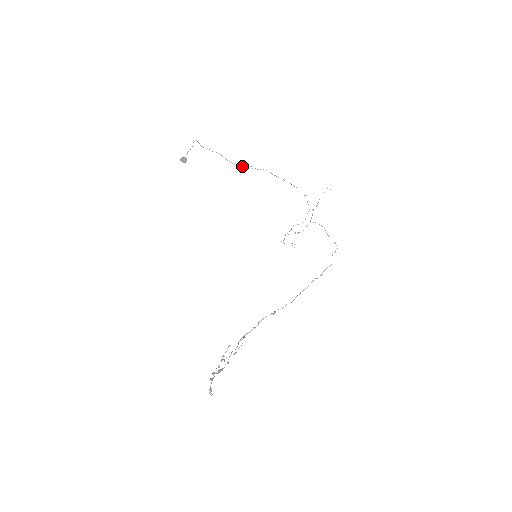
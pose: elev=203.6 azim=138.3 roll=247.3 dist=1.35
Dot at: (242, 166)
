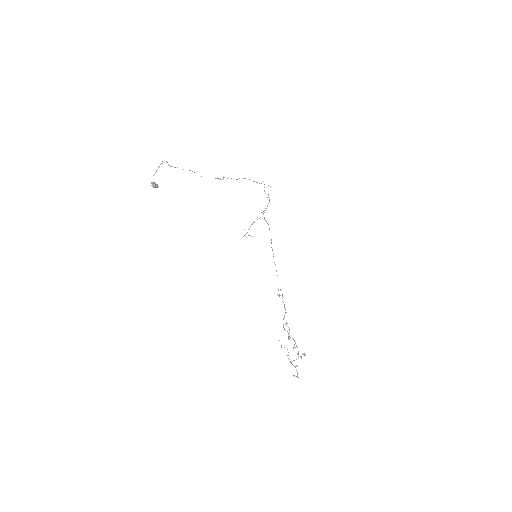
Dot at: occluded
